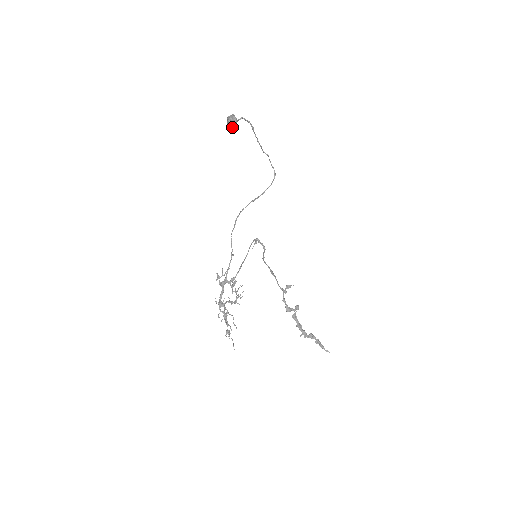
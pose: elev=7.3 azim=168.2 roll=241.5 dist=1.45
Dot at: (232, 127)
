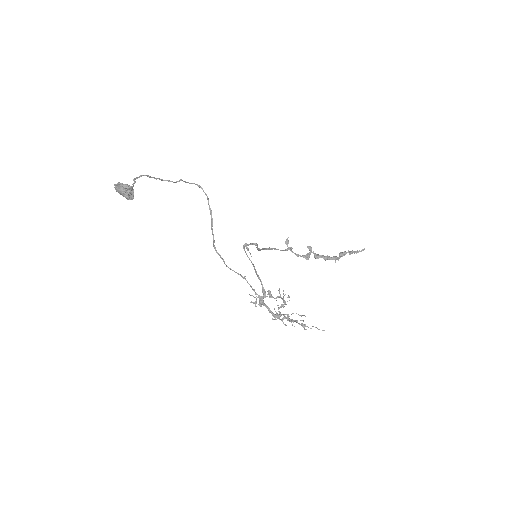
Dot at: (132, 195)
